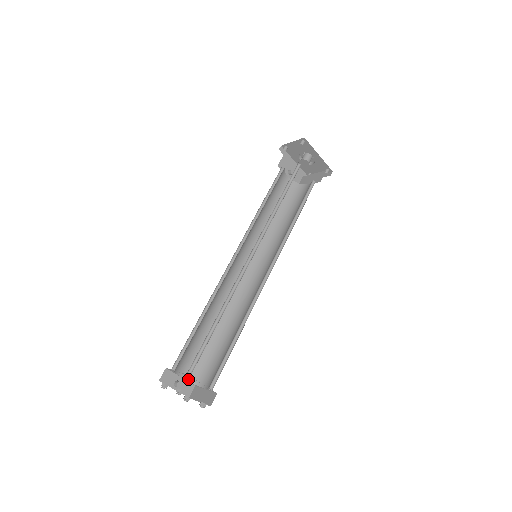
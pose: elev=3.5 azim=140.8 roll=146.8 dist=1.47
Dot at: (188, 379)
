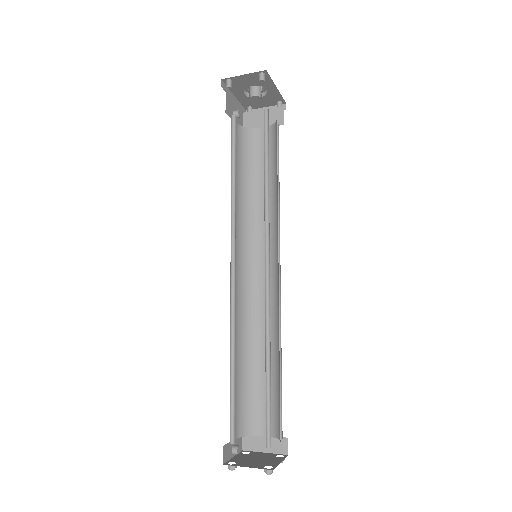
Dot at: (240, 436)
